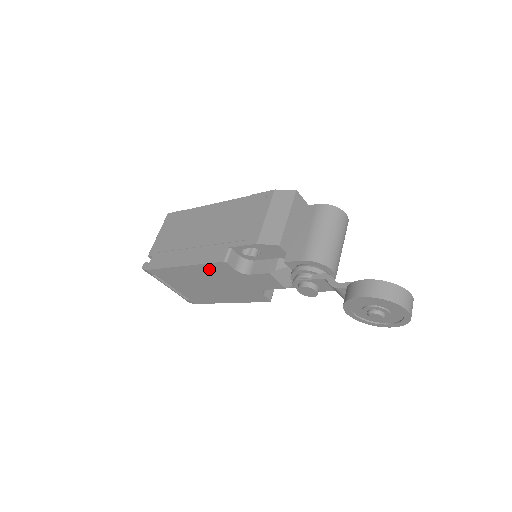
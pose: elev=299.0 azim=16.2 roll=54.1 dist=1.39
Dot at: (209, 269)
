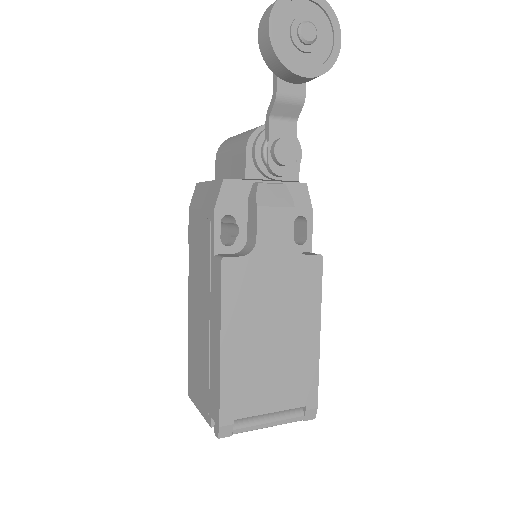
Dot at: (234, 301)
